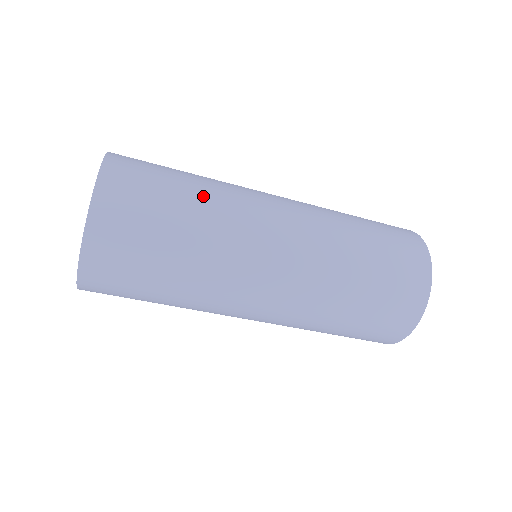
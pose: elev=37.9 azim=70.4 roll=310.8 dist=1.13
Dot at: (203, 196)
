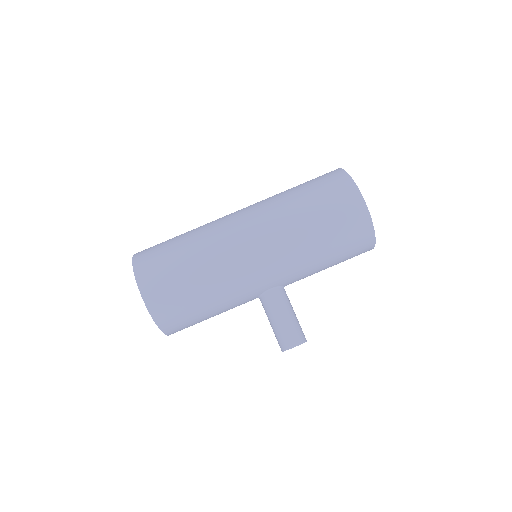
Dot at: occluded
